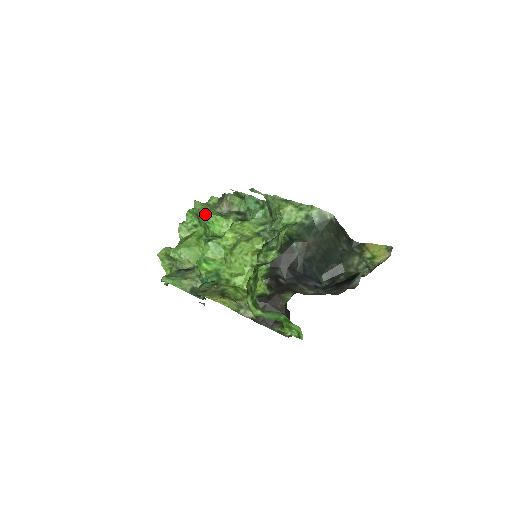
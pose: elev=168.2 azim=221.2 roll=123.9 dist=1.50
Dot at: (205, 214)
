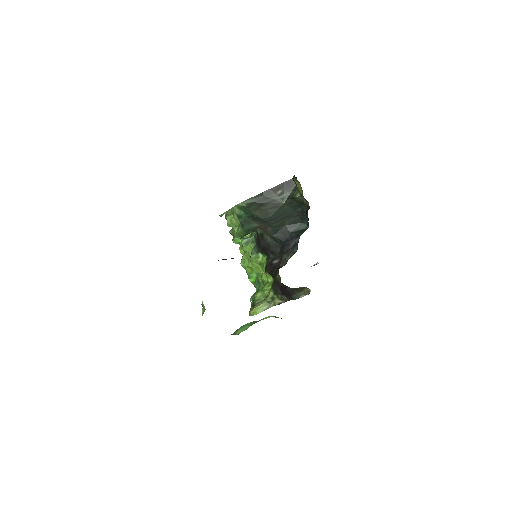
Dot at: occluded
